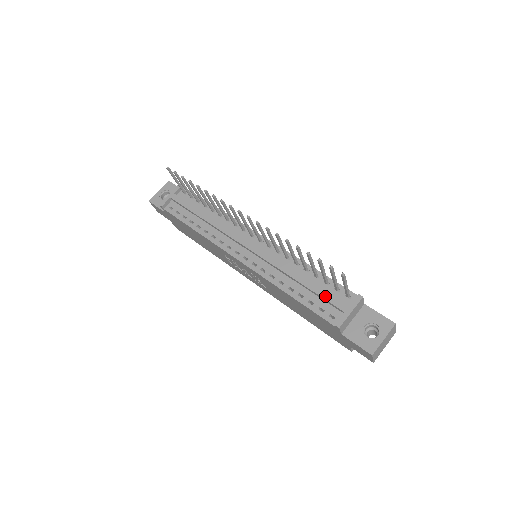
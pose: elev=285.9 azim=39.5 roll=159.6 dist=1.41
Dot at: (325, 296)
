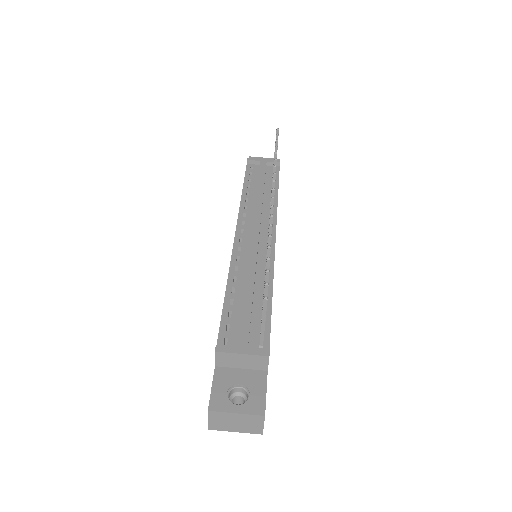
Dot at: (245, 320)
